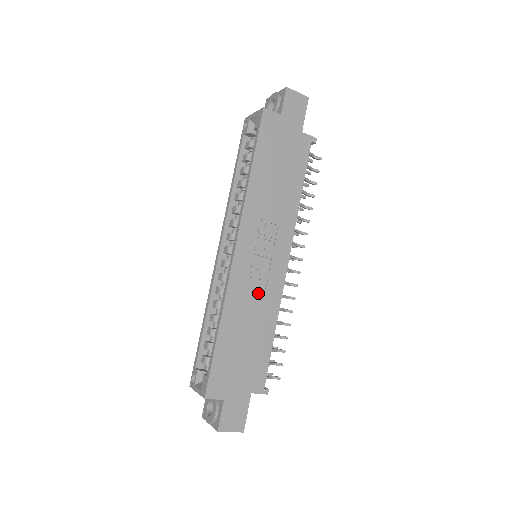
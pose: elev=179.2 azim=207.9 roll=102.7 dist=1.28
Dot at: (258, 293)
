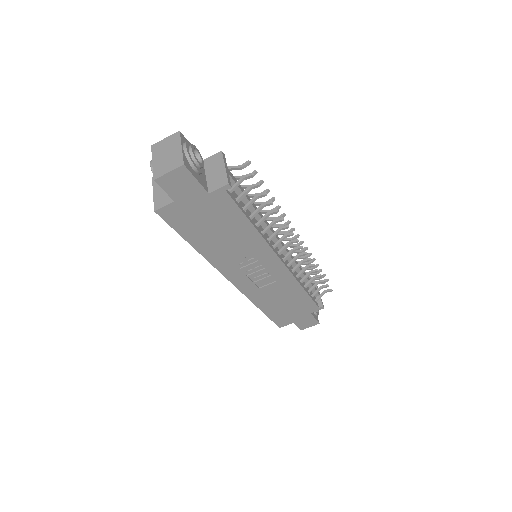
Dot at: (272, 286)
